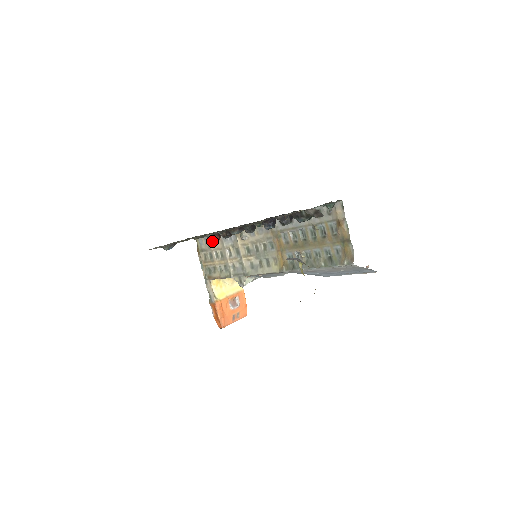
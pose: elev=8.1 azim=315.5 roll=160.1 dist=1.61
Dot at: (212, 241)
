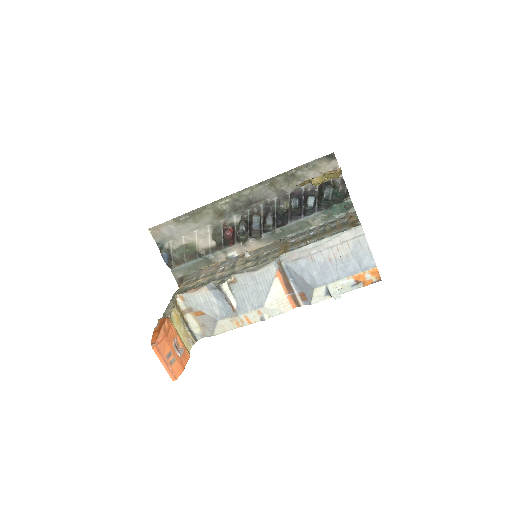
Dot at: (225, 231)
